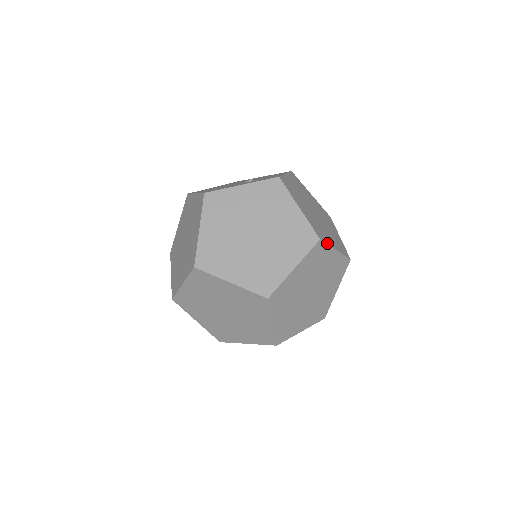
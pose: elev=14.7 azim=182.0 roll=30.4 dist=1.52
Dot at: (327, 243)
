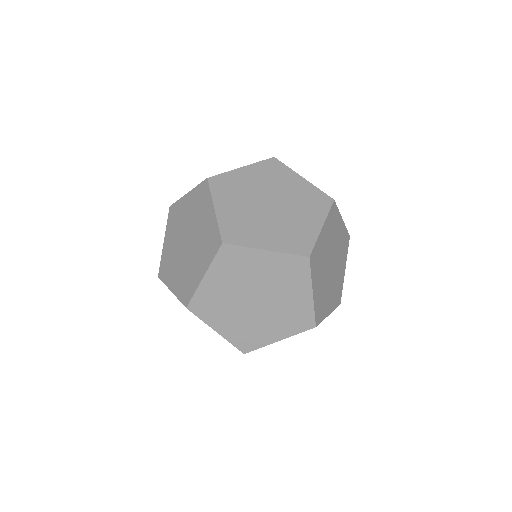
Dot at: (337, 208)
